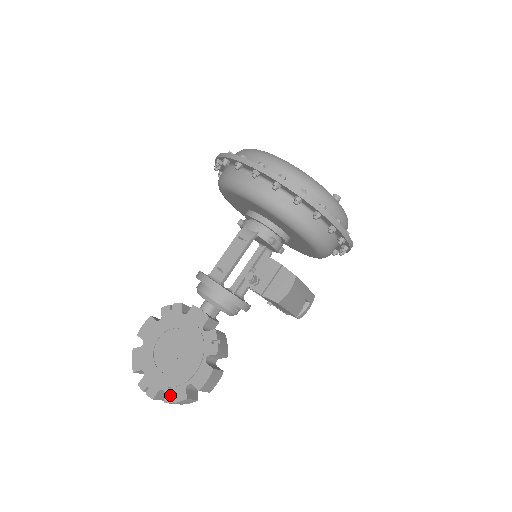
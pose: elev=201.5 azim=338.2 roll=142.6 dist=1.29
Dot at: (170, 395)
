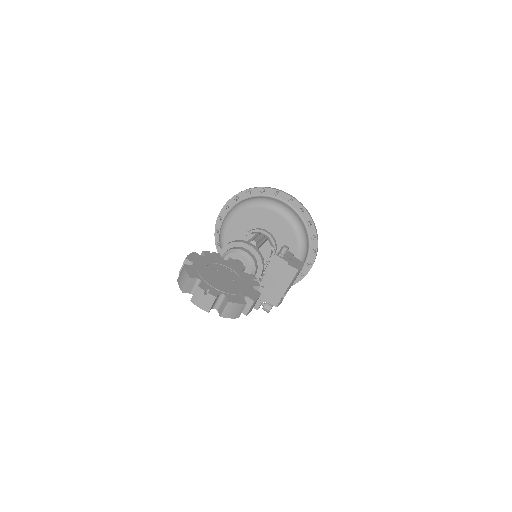
Dot at: (232, 298)
